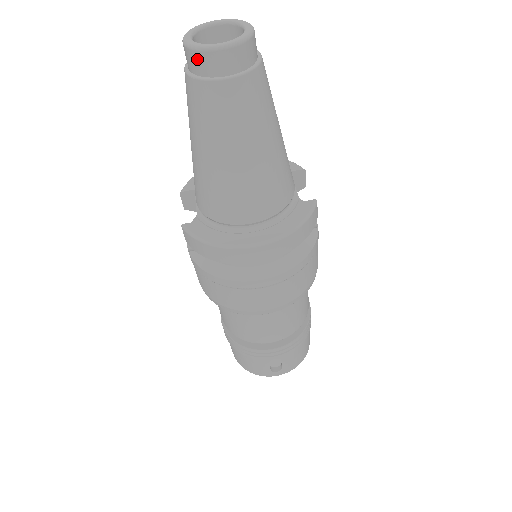
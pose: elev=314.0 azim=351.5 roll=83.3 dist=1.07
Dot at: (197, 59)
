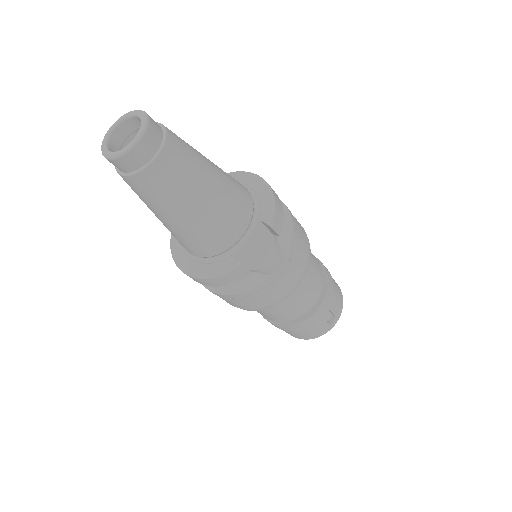
Dot at: occluded
